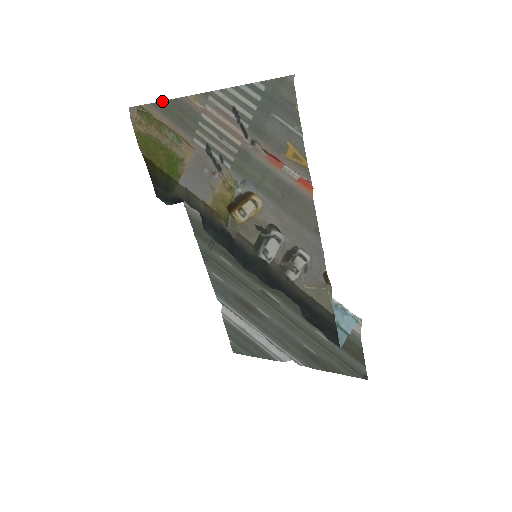
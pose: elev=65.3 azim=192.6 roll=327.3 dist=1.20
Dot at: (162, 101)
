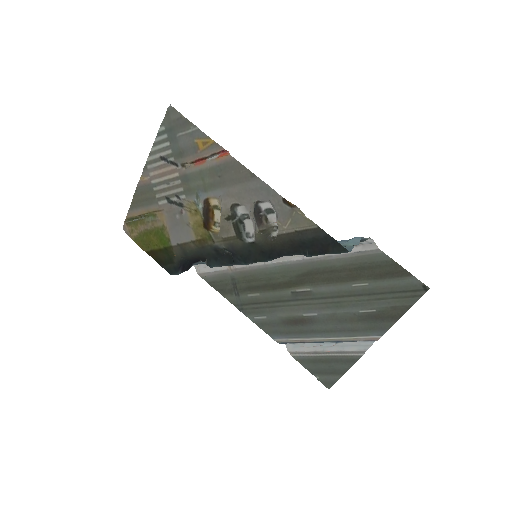
Dot at: (132, 201)
